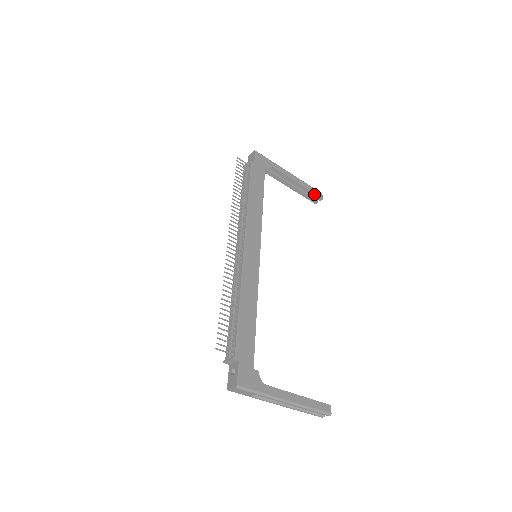
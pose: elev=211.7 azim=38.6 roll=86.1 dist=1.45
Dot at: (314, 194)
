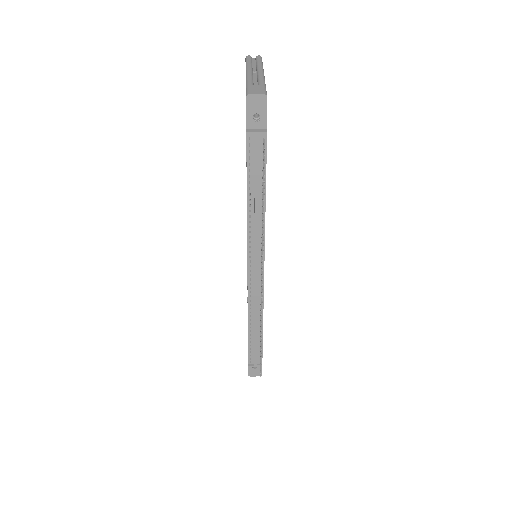
Dot at: occluded
